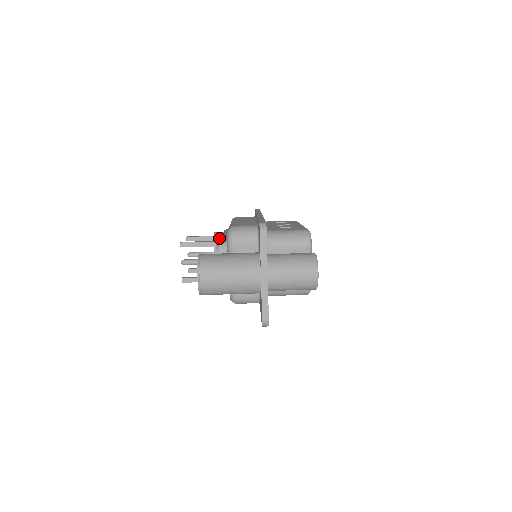
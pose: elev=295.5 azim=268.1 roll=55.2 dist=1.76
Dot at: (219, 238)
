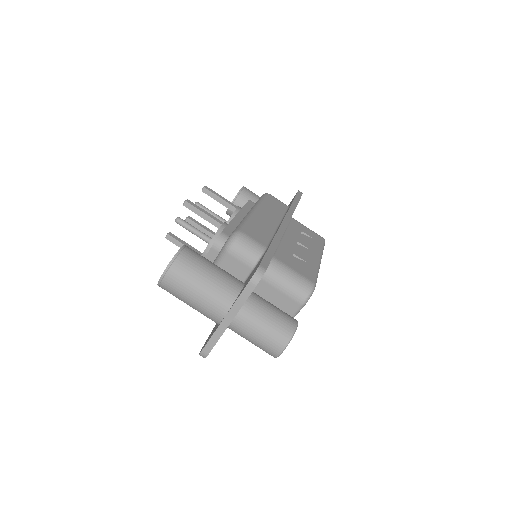
Dot at: (234, 211)
